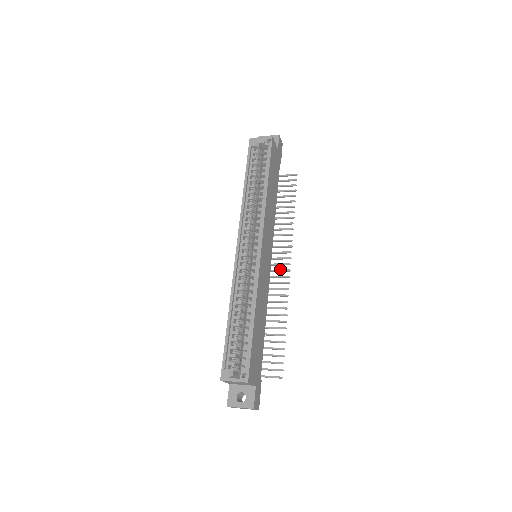
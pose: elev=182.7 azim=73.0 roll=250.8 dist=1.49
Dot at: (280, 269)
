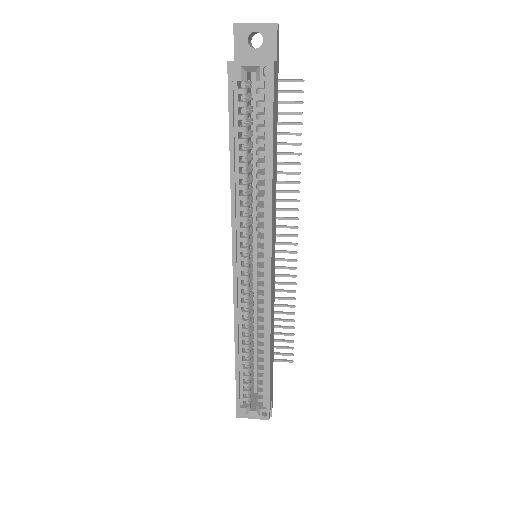
Dot at: (283, 243)
